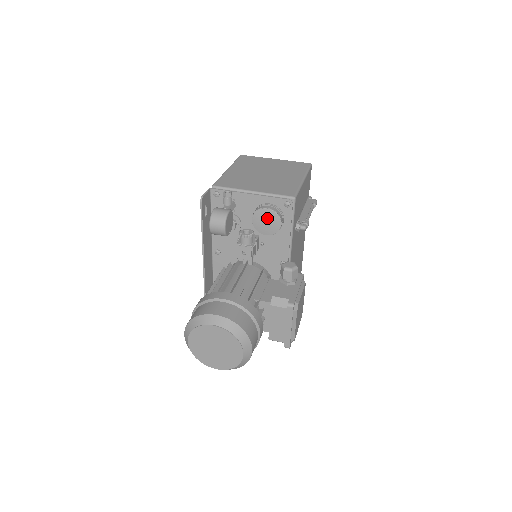
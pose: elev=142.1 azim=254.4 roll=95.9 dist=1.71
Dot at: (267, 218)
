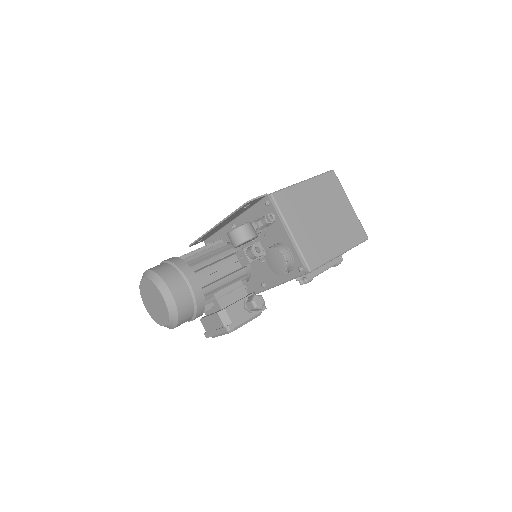
Dot at: (279, 261)
